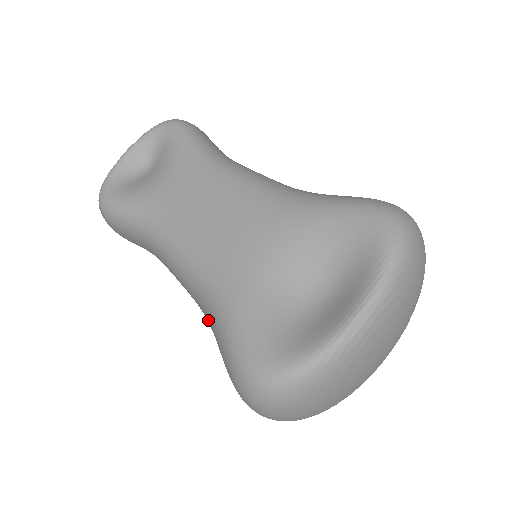
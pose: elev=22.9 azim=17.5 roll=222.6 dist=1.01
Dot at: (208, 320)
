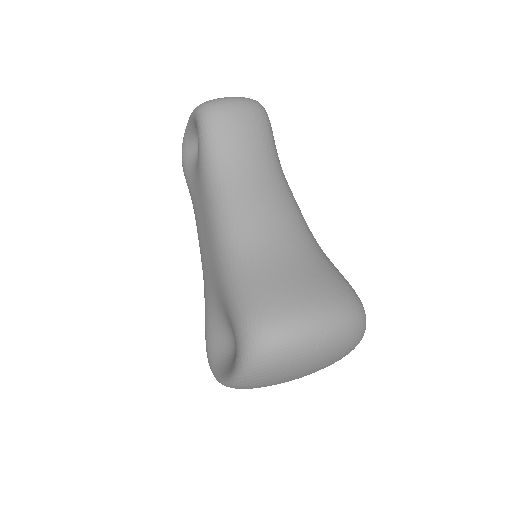
Dot at: occluded
